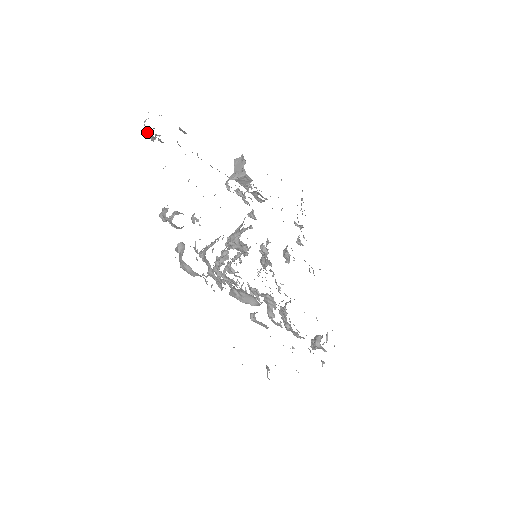
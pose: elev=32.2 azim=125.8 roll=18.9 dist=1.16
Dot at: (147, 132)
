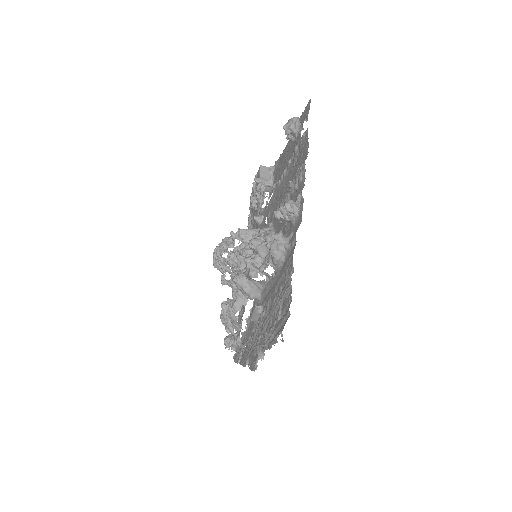
Dot at: (293, 127)
